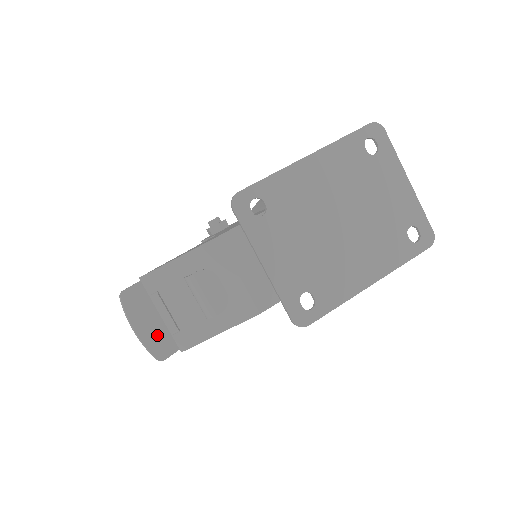
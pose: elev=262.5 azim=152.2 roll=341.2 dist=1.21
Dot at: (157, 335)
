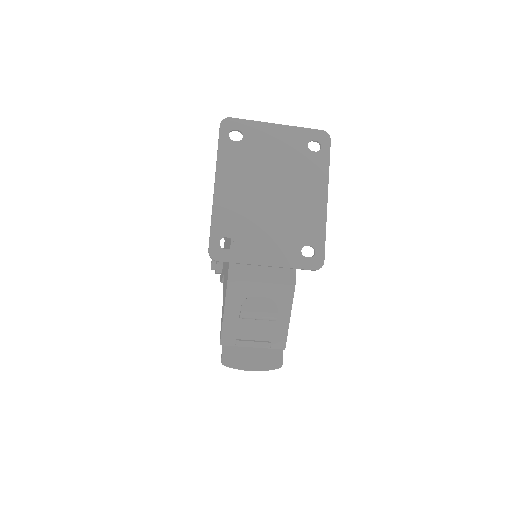
Dot at: (264, 358)
